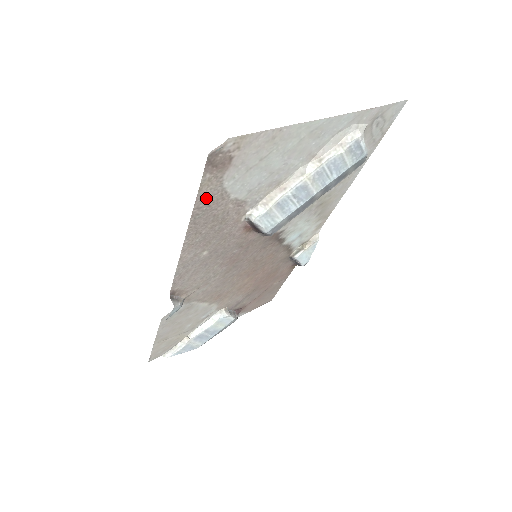
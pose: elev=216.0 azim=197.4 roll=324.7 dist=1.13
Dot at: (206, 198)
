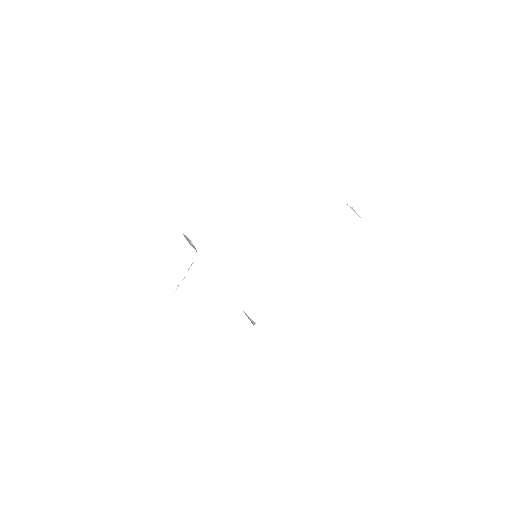
Dot at: occluded
